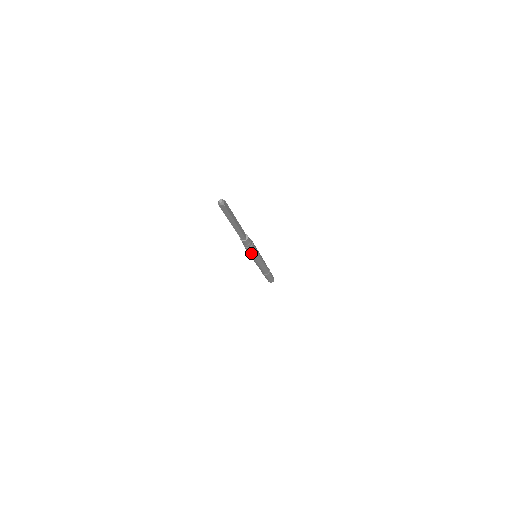
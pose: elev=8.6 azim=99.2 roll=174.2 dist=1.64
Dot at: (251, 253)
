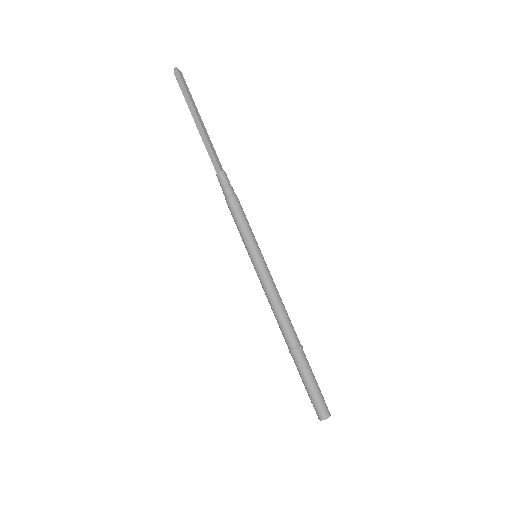
Dot at: (238, 221)
